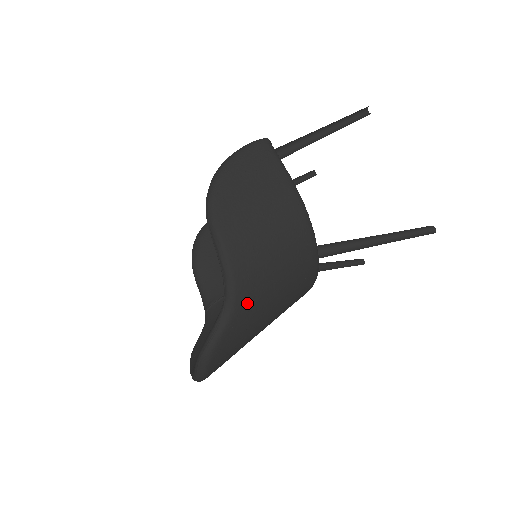
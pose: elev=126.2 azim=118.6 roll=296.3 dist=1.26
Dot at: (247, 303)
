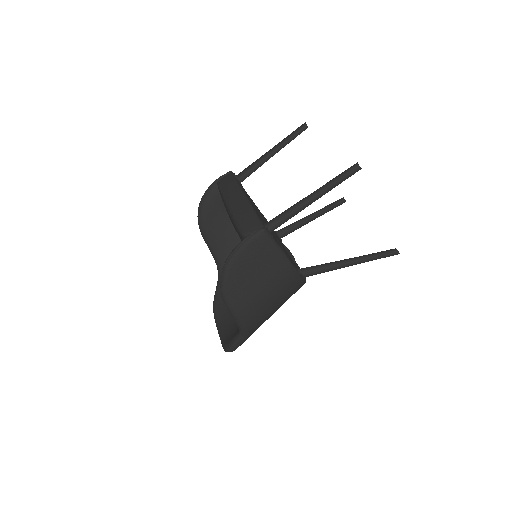
Dot at: (256, 329)
